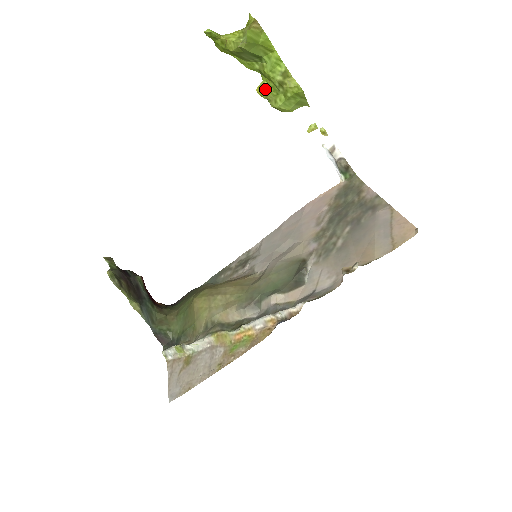
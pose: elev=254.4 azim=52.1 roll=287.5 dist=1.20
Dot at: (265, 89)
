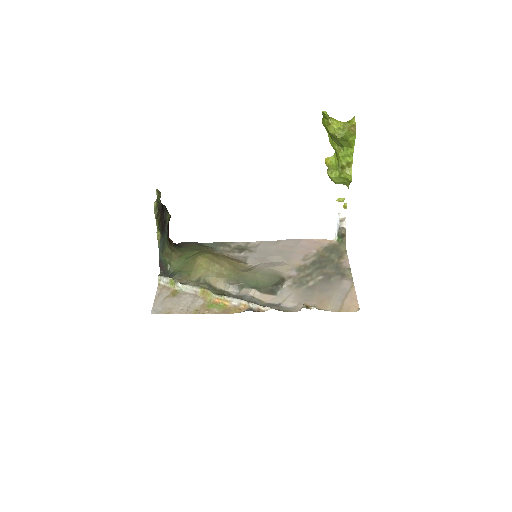
Dot at: (331, 162)
